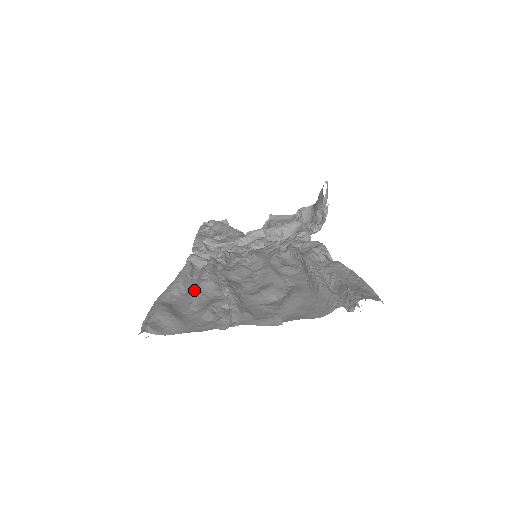
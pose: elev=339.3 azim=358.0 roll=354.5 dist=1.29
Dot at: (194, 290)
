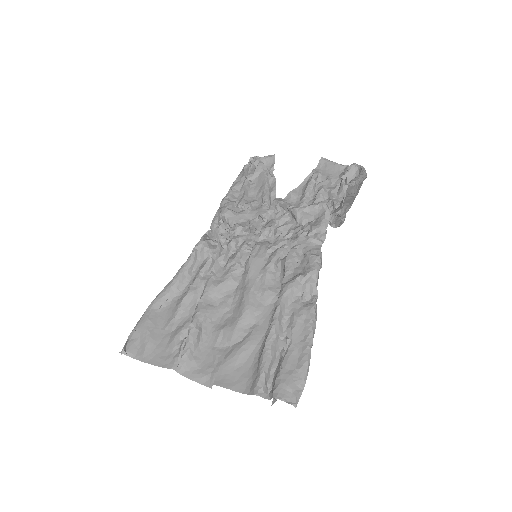
Dot at: (180, 301)
